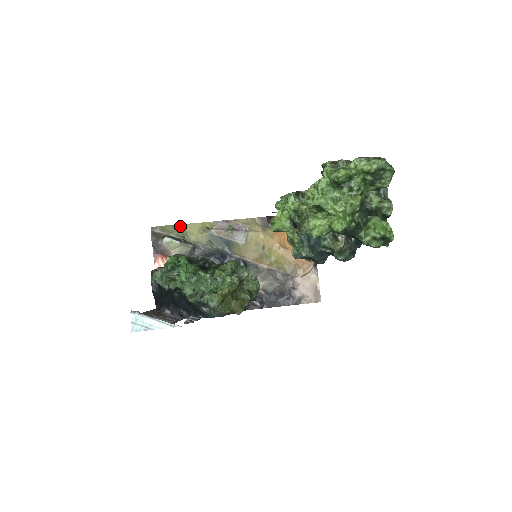
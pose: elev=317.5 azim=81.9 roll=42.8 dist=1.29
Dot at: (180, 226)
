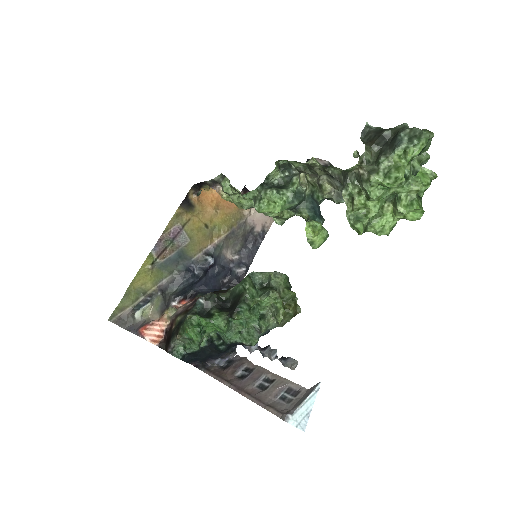
Dot at: (129, 290)
